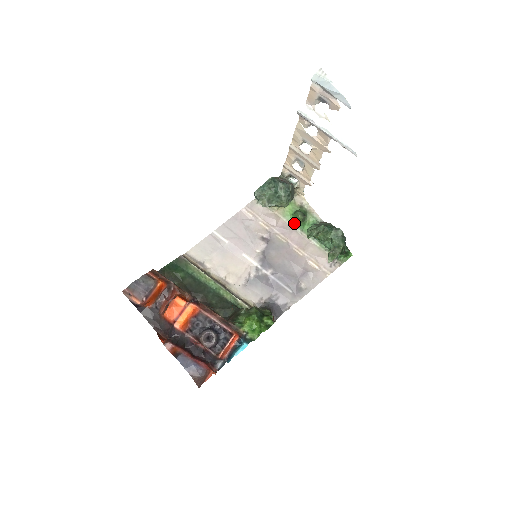
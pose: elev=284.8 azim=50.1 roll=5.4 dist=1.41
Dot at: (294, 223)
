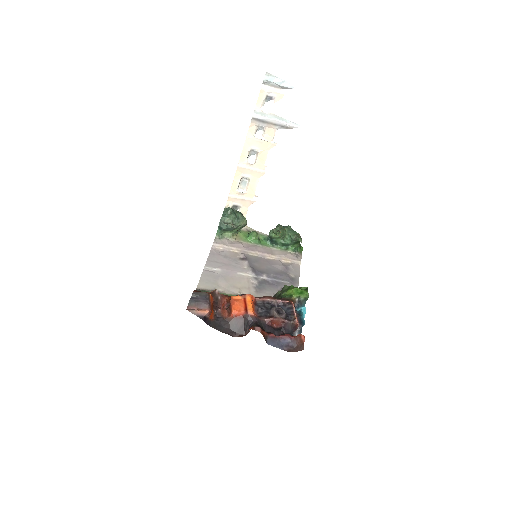
Dot at: (253, 242)
